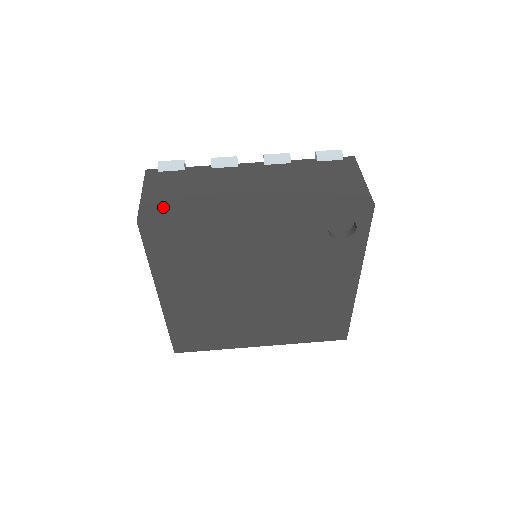
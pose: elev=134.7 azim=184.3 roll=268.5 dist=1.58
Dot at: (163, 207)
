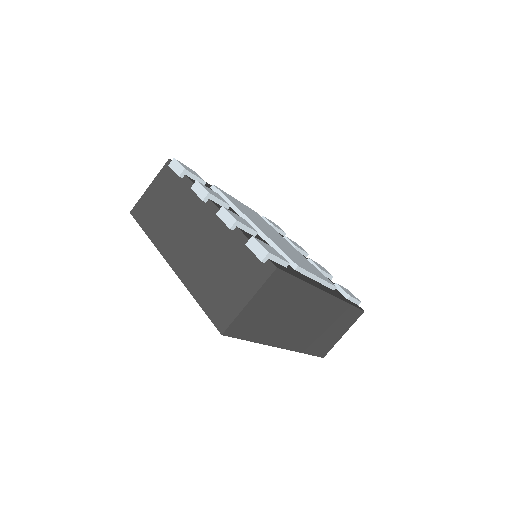
Dot at: (146, 210)
